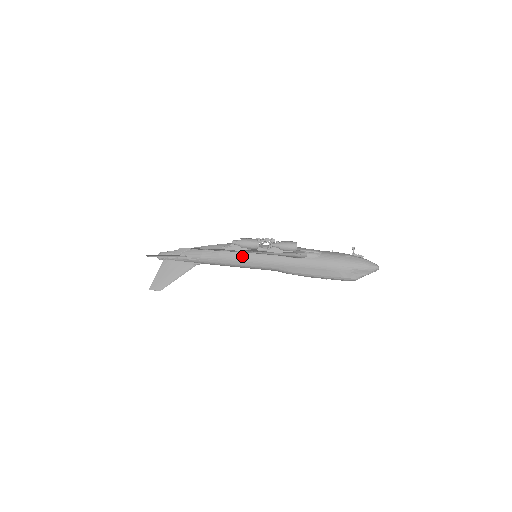
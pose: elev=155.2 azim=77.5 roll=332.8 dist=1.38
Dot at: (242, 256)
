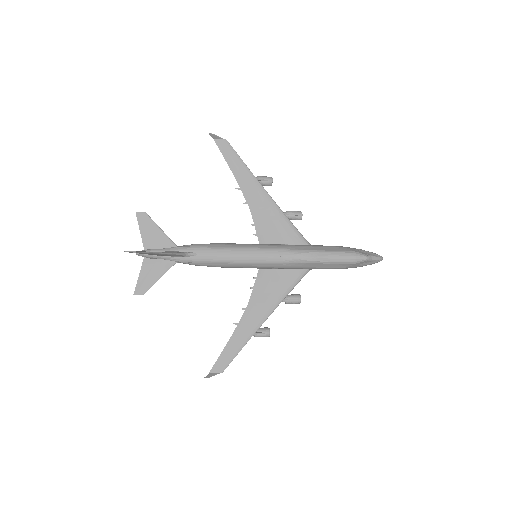
Dot at: (243, 244)
